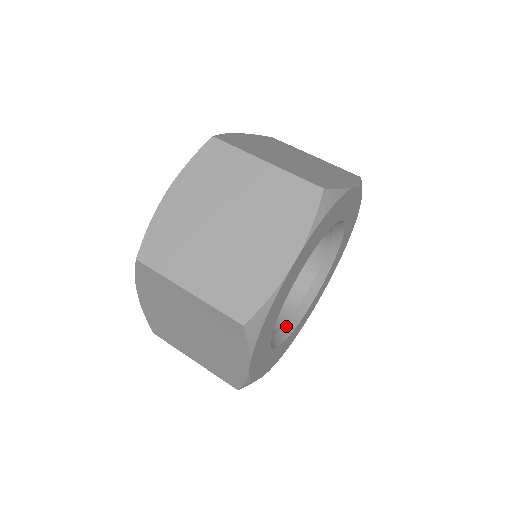
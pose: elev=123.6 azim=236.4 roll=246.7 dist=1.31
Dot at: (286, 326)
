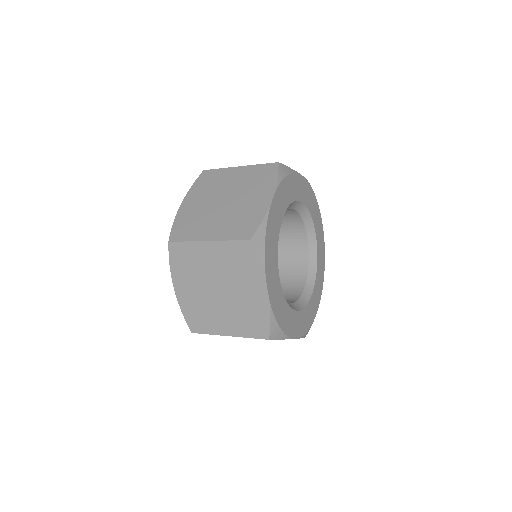
Dot at: occluded
